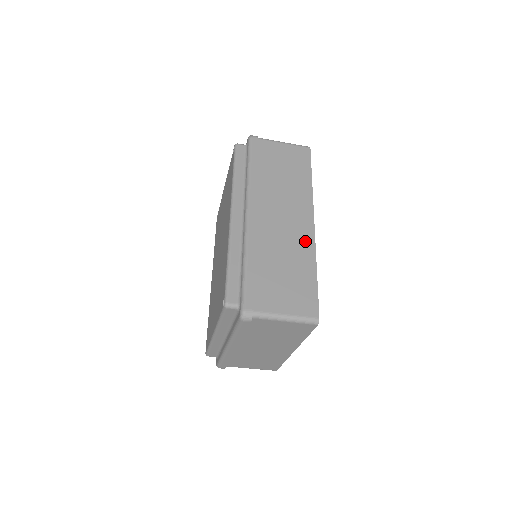
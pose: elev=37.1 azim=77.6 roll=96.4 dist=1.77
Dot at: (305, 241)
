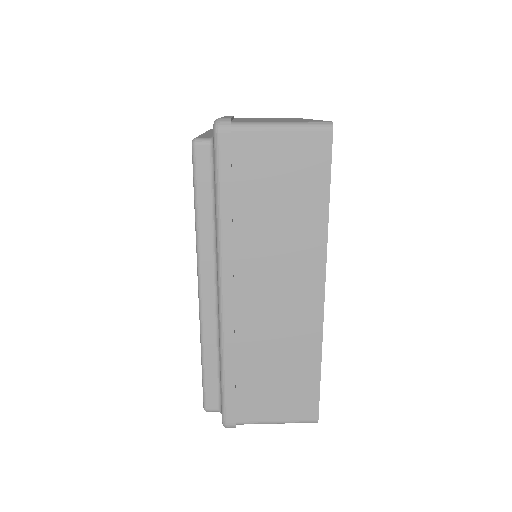
Dot at: (308, 323)
